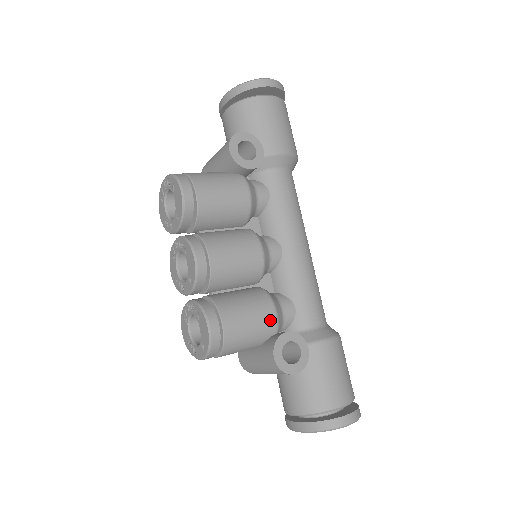
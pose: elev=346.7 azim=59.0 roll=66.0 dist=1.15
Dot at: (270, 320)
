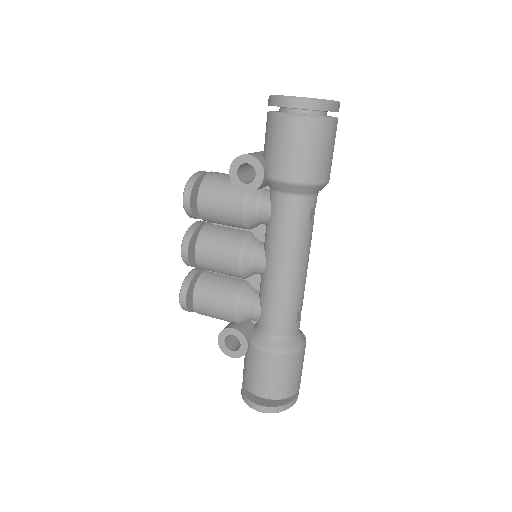
Dot at: (229, 313)
